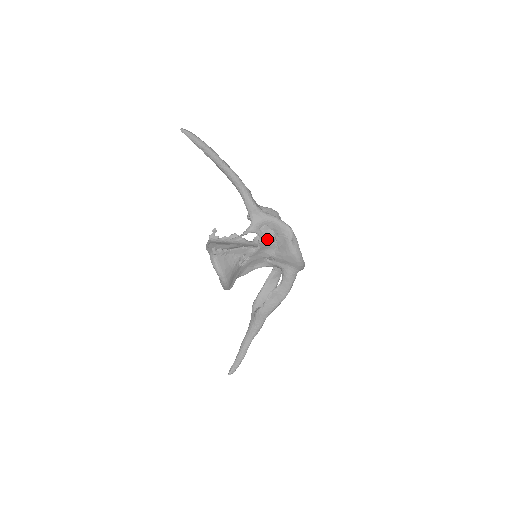
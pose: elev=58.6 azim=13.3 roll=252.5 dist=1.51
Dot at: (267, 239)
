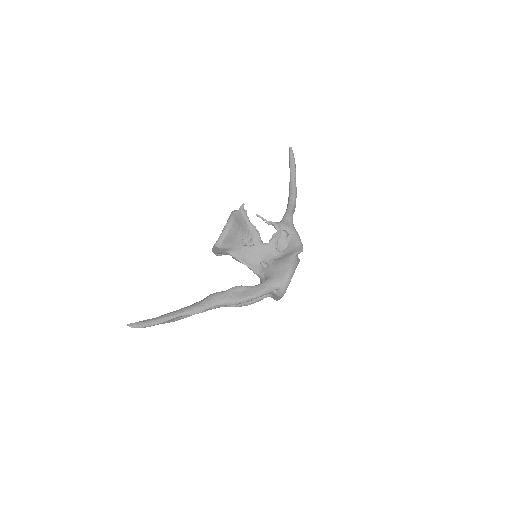
Dot at: occluded
